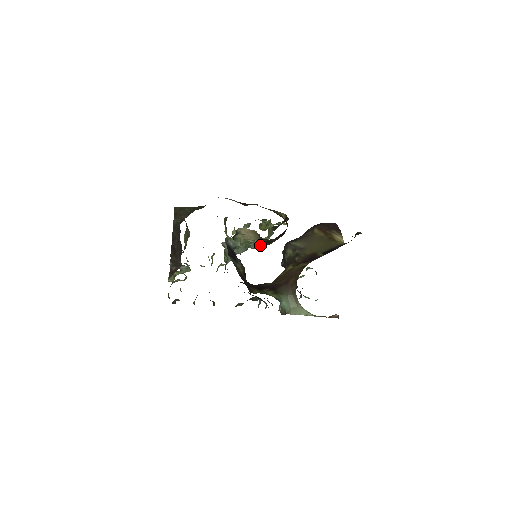
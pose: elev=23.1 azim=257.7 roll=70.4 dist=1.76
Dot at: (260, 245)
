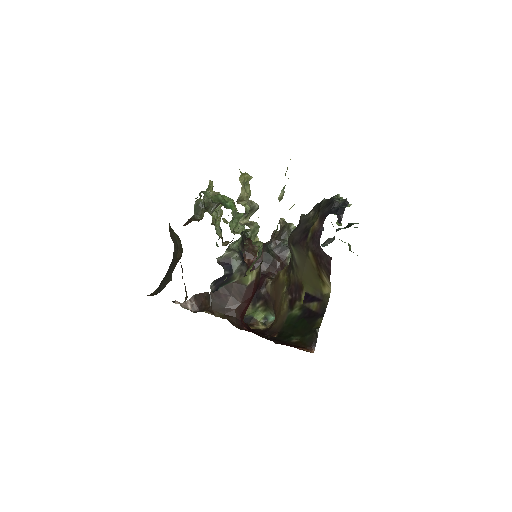
Dot at: occluded
